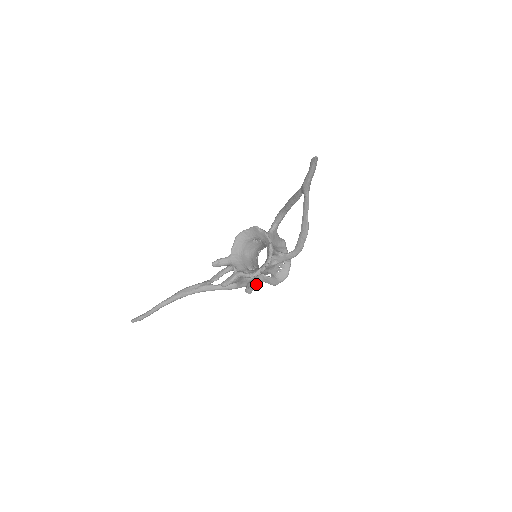
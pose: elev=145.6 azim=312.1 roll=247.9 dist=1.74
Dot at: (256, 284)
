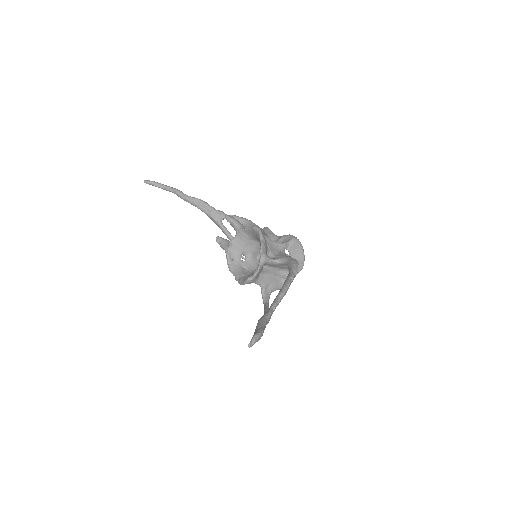
Dot at: occluded
